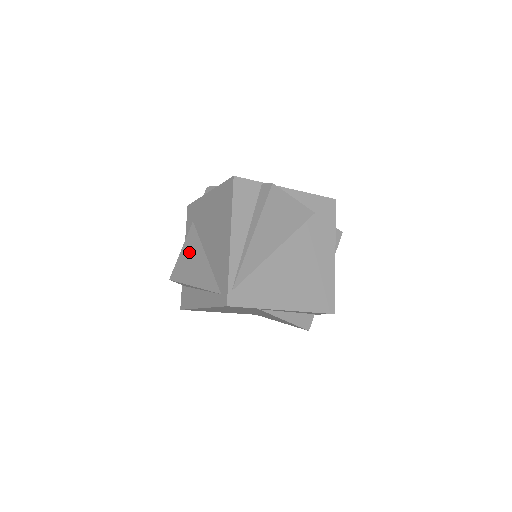
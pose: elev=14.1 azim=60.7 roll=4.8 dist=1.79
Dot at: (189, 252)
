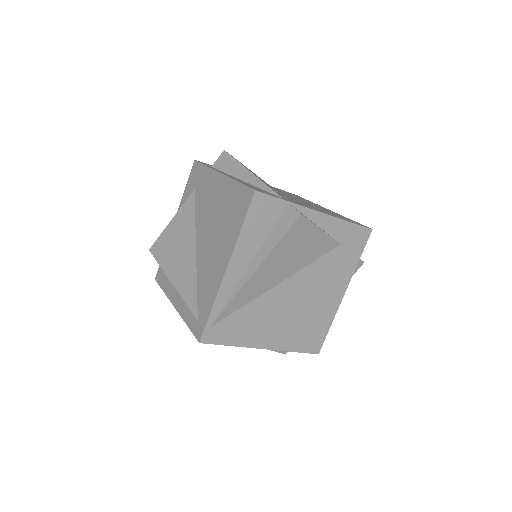
Dot at: (179, 231)
